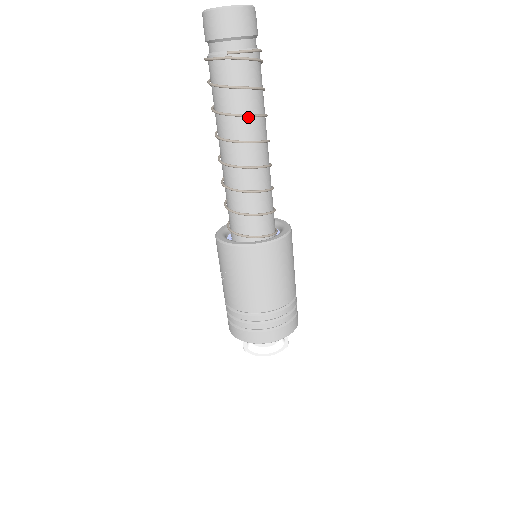
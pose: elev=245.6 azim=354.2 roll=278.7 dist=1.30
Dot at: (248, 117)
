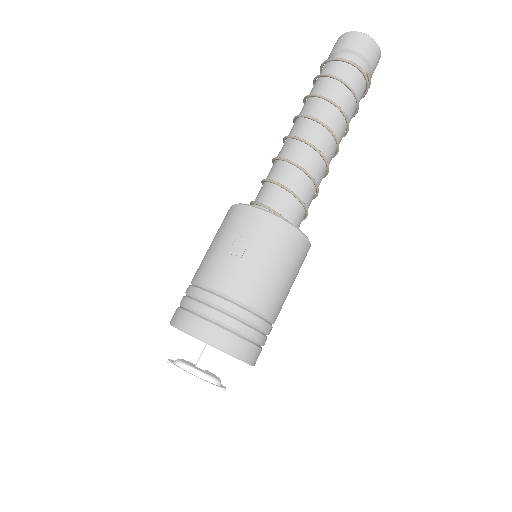
Dot at: (346, 127)
